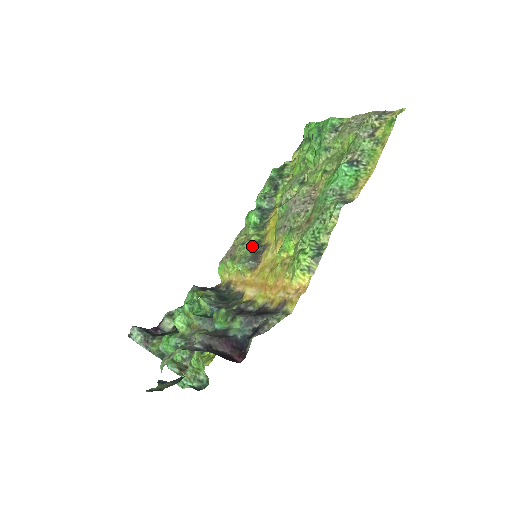
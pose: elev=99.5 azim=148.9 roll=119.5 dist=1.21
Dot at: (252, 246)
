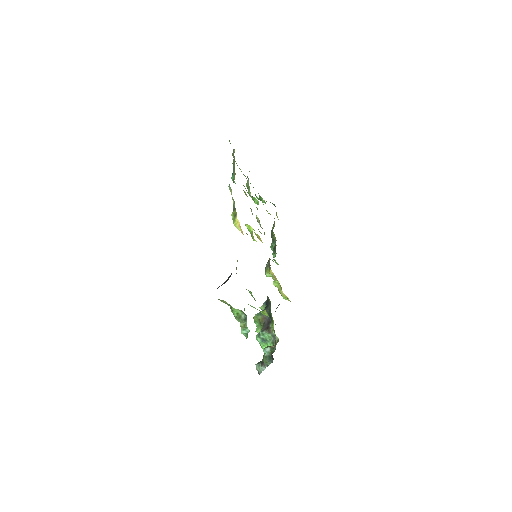
Dot at: occluded
